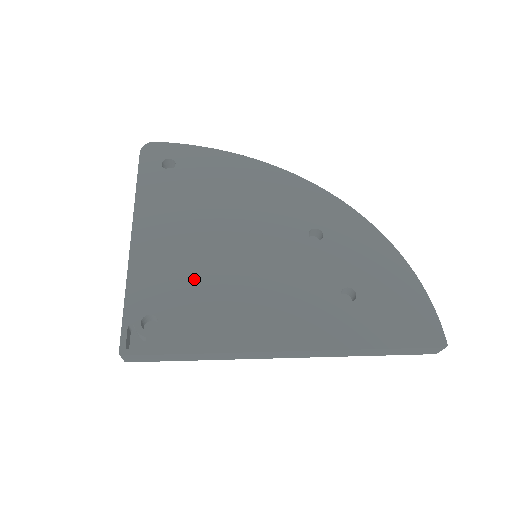
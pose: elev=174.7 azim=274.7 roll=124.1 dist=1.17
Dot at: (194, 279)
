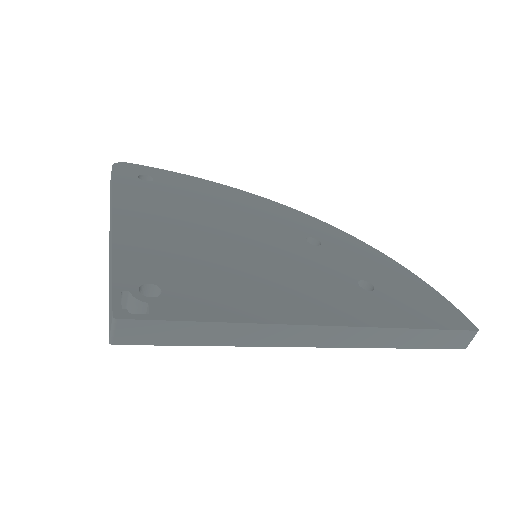
Dot at: (197, 259)
